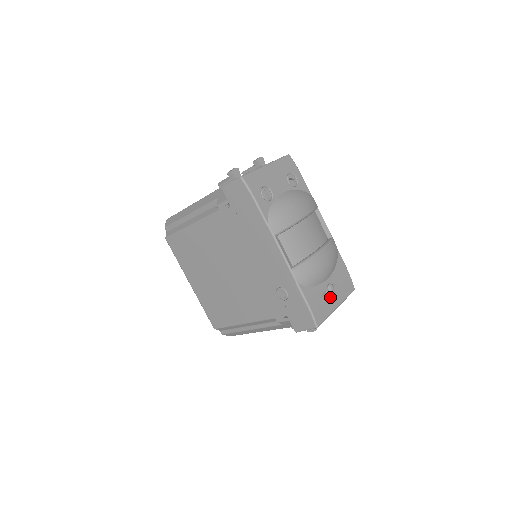
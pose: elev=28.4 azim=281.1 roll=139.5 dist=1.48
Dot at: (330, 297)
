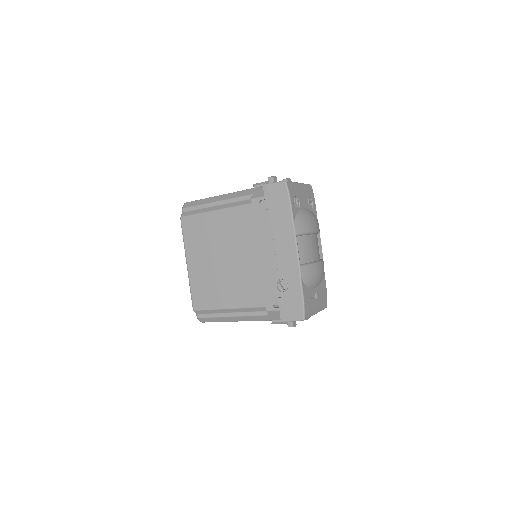
Dot at: (315, 302)
